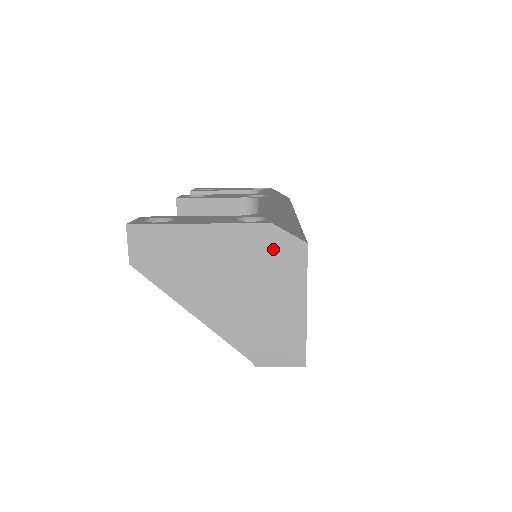
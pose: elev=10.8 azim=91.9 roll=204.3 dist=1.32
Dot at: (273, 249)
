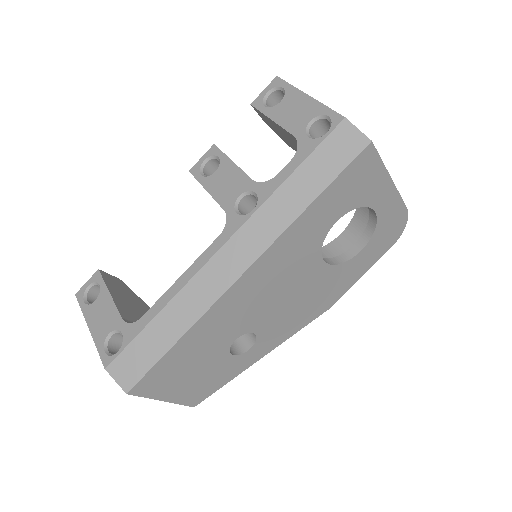
Dot at: occluded
